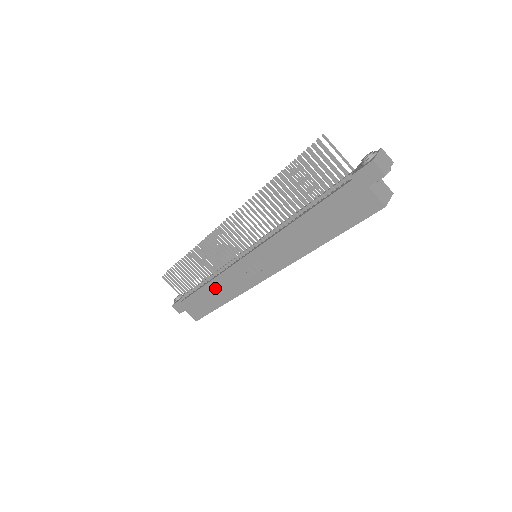
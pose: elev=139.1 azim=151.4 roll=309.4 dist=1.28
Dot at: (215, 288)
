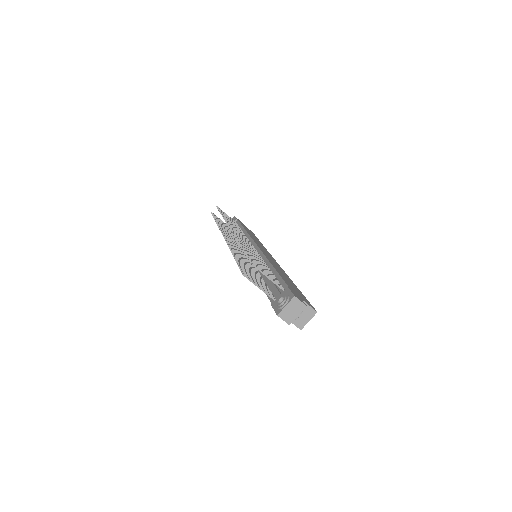
Dot at: occluded
